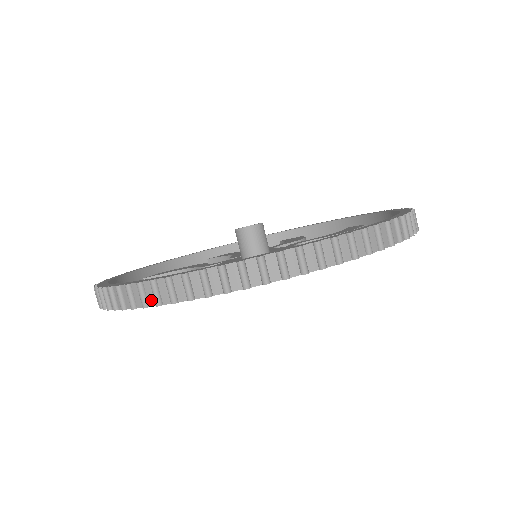
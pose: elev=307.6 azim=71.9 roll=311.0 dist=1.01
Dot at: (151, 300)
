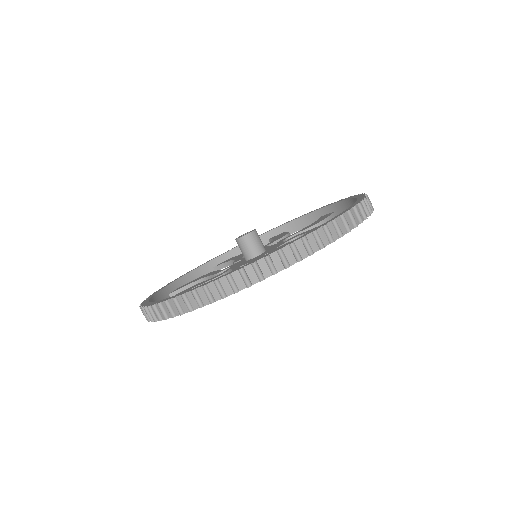
Dot at: (194, 305)
